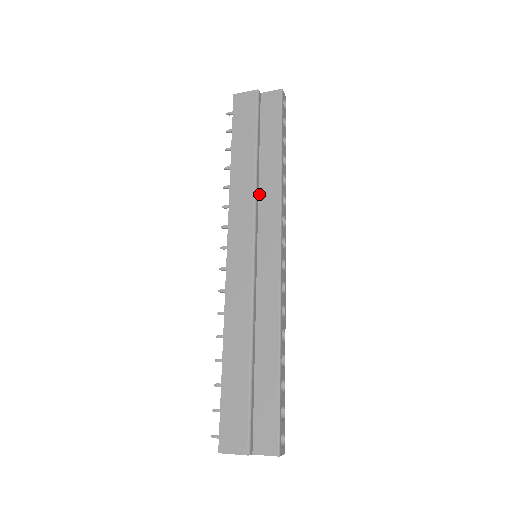
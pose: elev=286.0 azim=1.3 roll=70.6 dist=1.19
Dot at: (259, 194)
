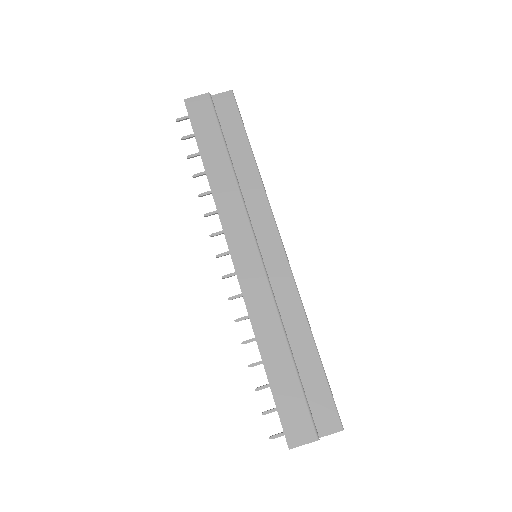
Dot at: (243, 196)
